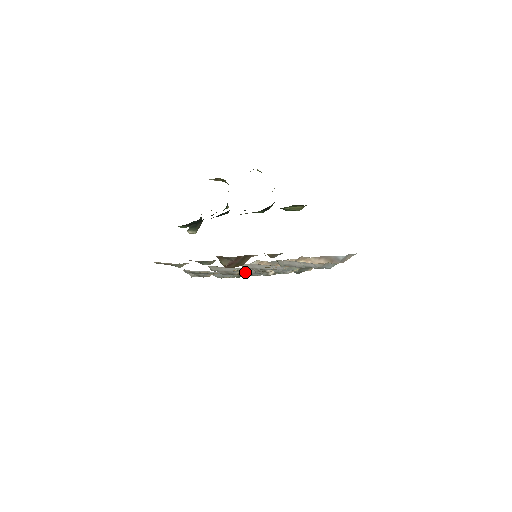
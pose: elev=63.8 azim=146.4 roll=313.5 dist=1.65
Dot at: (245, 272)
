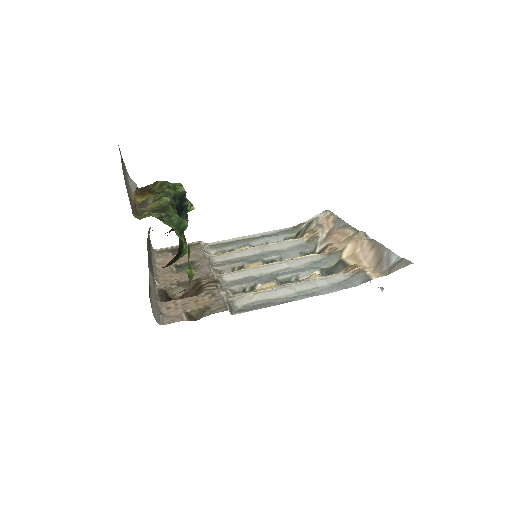
Dot at: (274, 253)
